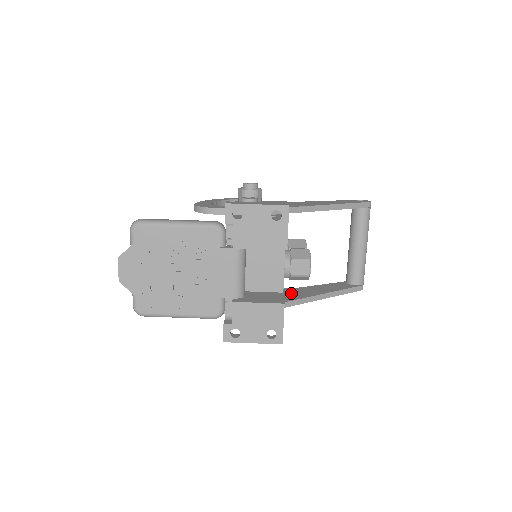
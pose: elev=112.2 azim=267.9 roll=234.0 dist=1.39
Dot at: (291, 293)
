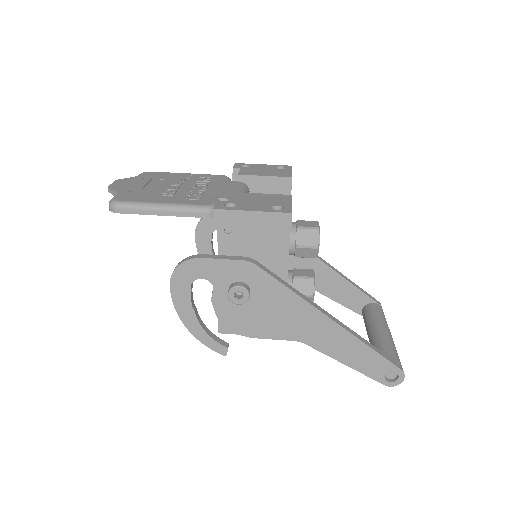
Dot at: occluded
